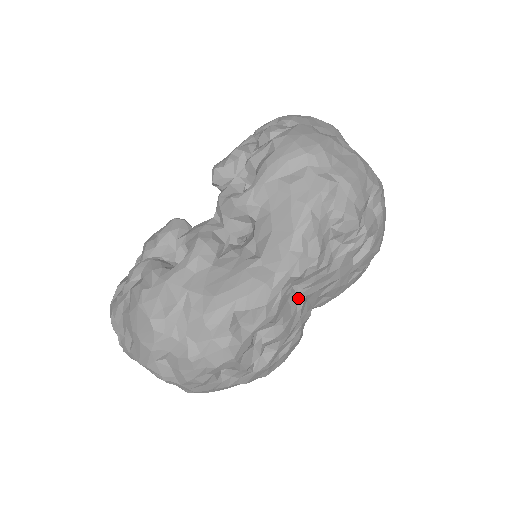
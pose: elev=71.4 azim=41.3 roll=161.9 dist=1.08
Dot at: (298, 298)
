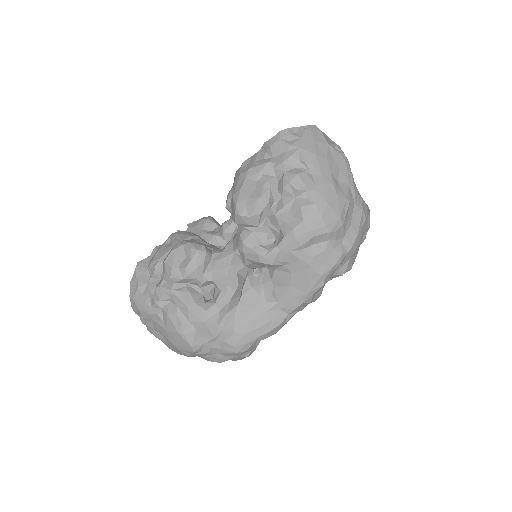
Dot at: occluded
